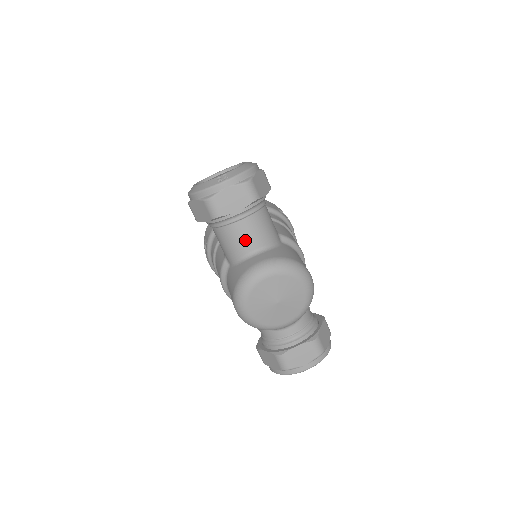
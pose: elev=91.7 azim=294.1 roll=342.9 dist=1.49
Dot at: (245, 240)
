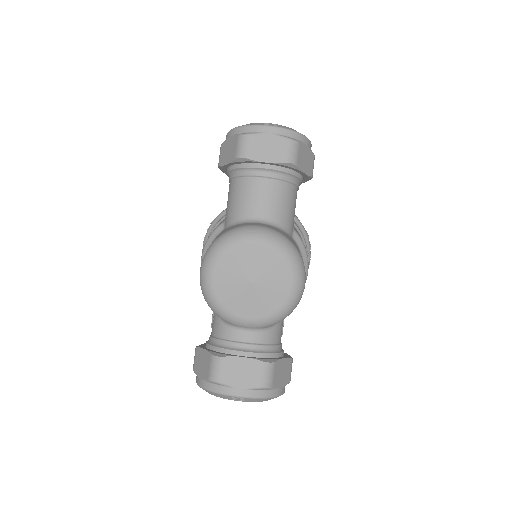
Dot at: (256, 202)
